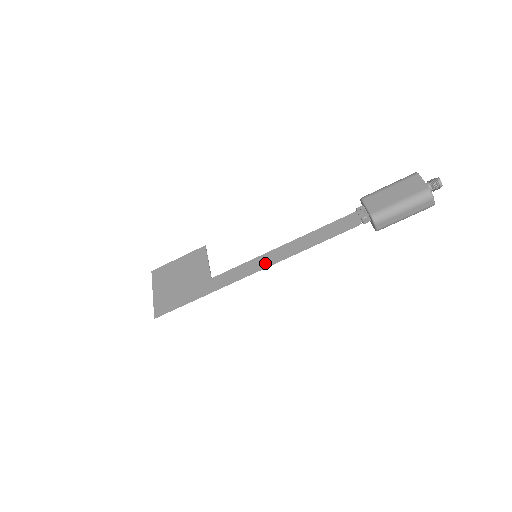
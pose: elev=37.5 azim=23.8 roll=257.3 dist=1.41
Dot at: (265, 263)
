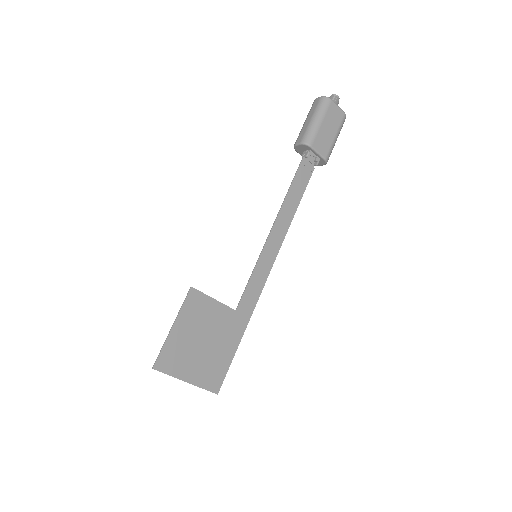
Dot at: (272, 257)
